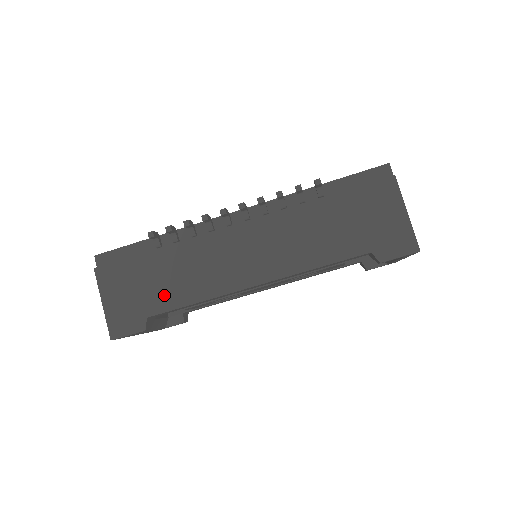
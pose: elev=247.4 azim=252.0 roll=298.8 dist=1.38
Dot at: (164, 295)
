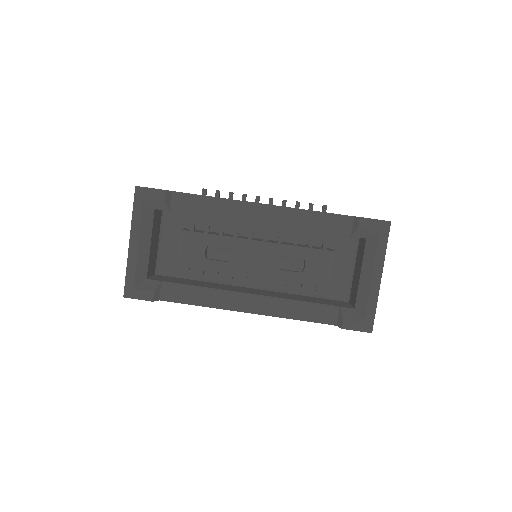
Dot at: occluded
